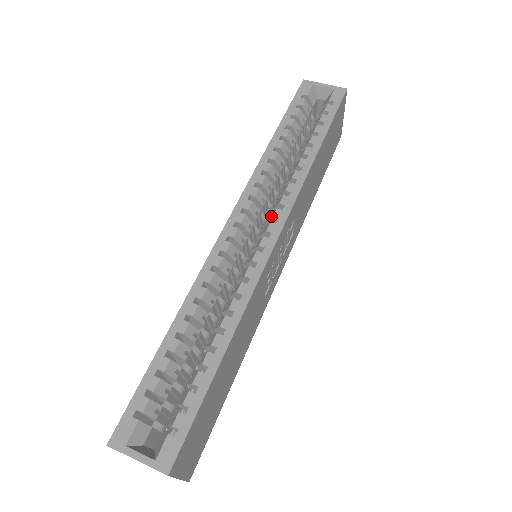
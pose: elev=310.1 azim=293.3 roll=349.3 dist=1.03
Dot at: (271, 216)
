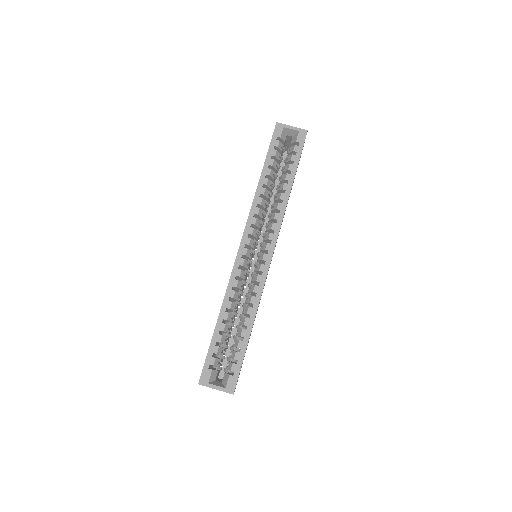
Dot at: (266, 237)
